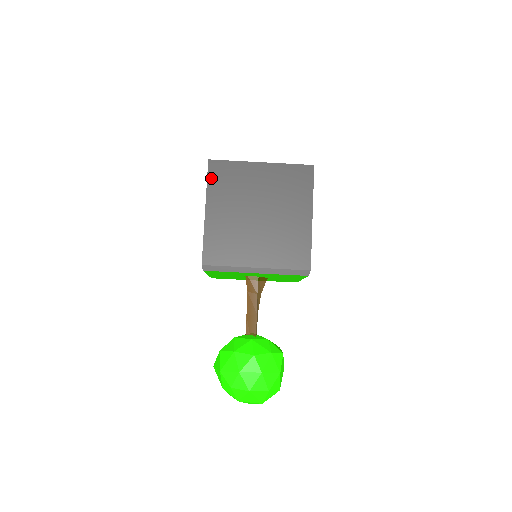
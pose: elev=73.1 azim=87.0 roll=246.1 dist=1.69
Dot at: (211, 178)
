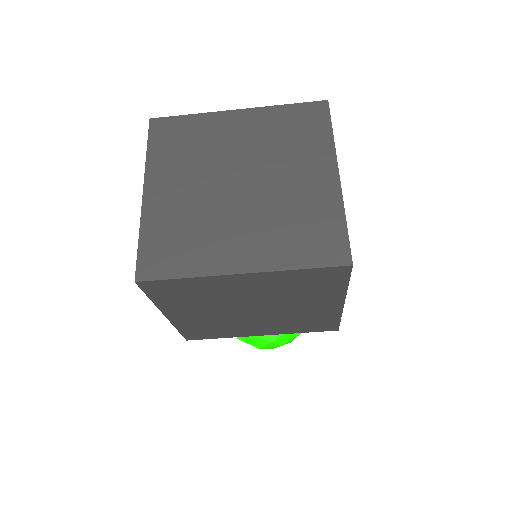
Dot at: (154, 296)
